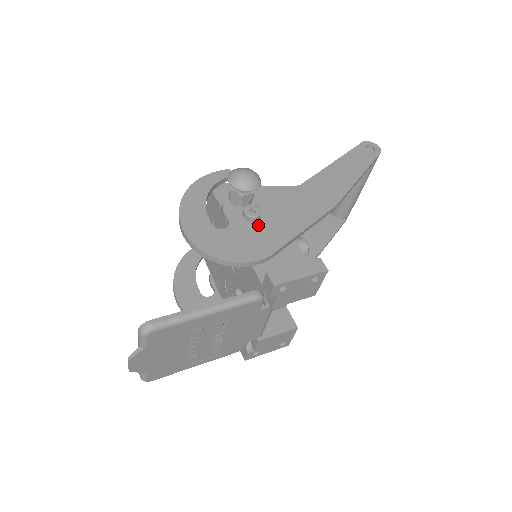
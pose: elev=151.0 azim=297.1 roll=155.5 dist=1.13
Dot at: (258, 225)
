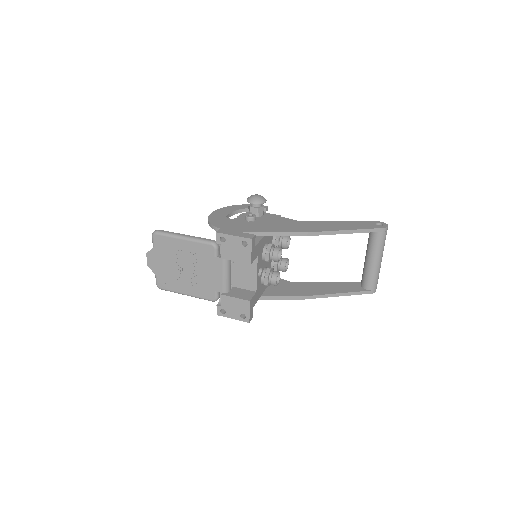
Dot at: (249, 223)
